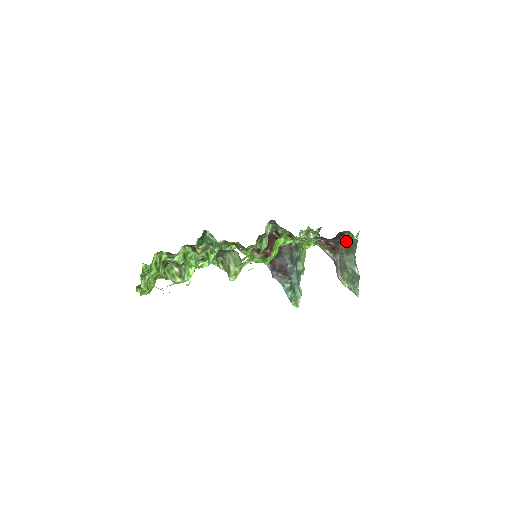
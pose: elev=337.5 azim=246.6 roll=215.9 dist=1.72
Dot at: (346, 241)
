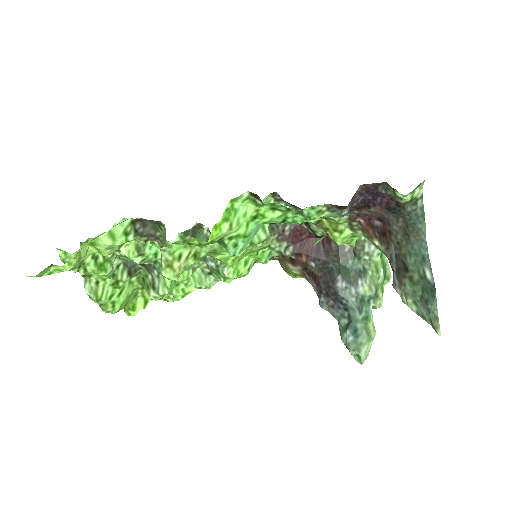
Dot at: (395, 211)
